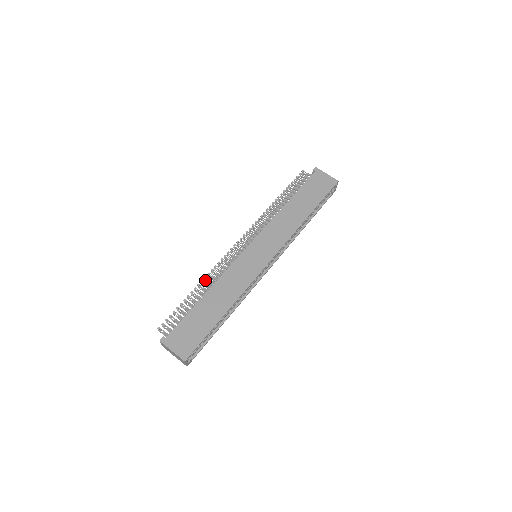
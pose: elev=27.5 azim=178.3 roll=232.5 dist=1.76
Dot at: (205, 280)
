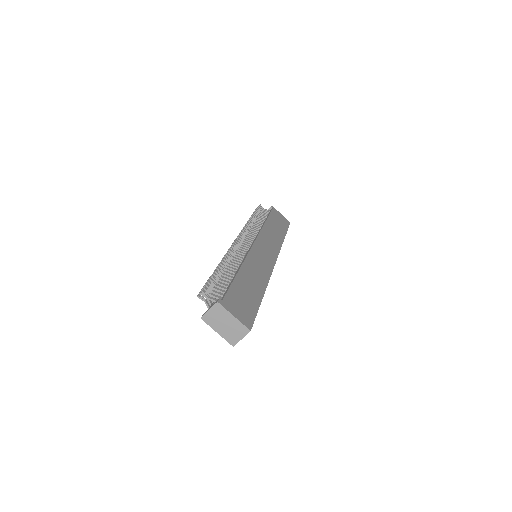
Dot at: occluded
